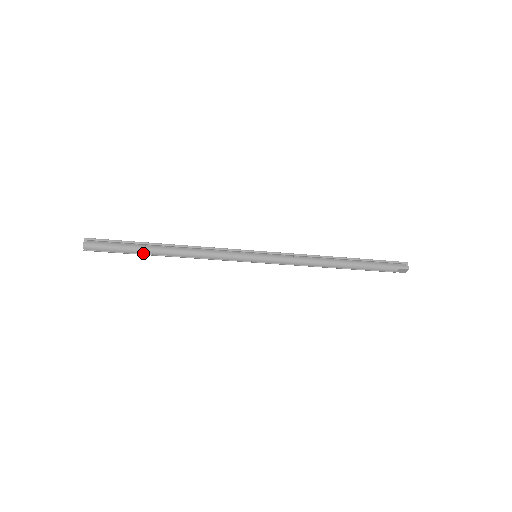
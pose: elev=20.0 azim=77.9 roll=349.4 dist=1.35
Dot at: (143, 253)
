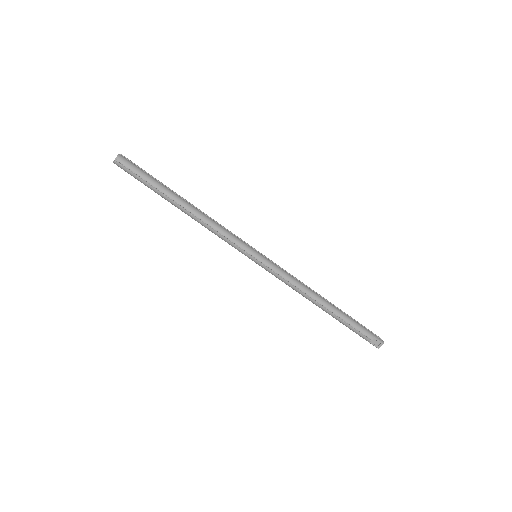
Dot at: (164, 192)
